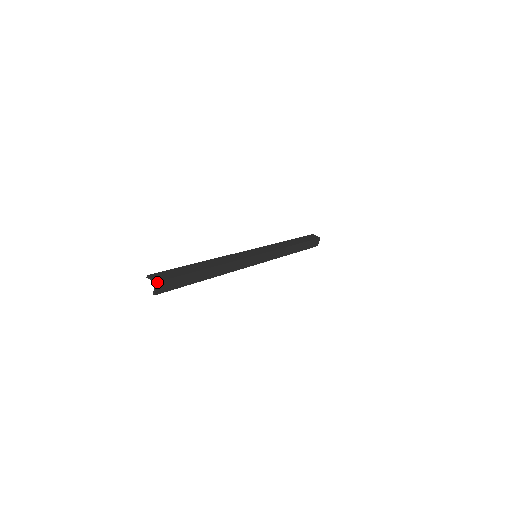
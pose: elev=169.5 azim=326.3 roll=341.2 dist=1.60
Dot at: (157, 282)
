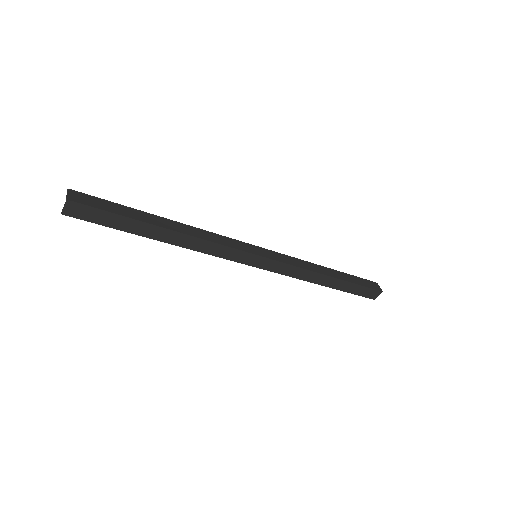
Dot at: (67, 200)
